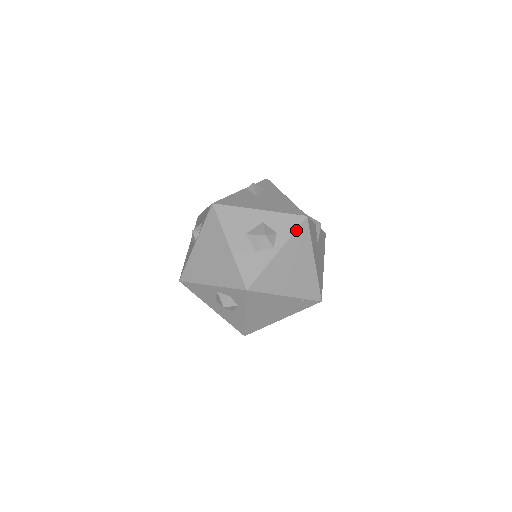
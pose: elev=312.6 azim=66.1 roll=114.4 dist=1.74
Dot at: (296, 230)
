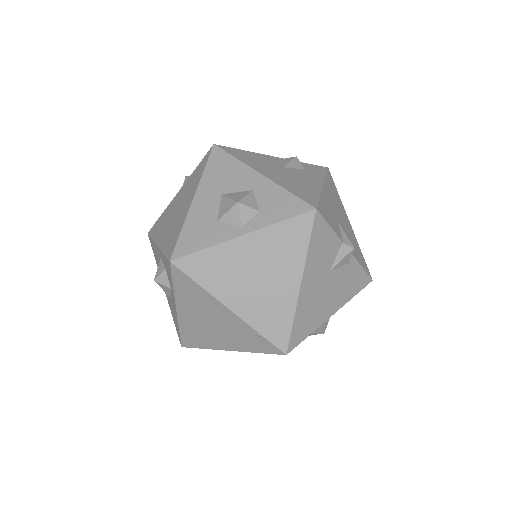
Dot at: (288, 219)
